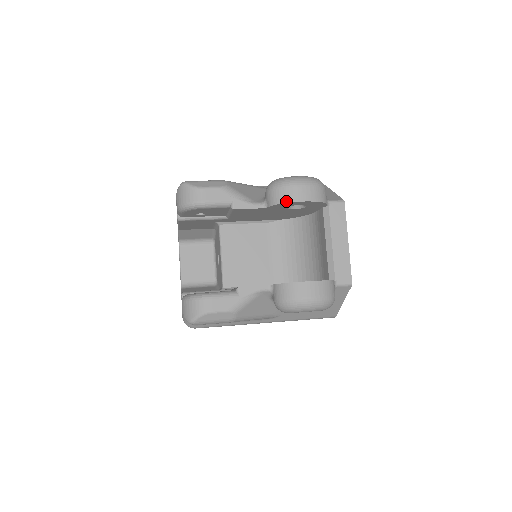
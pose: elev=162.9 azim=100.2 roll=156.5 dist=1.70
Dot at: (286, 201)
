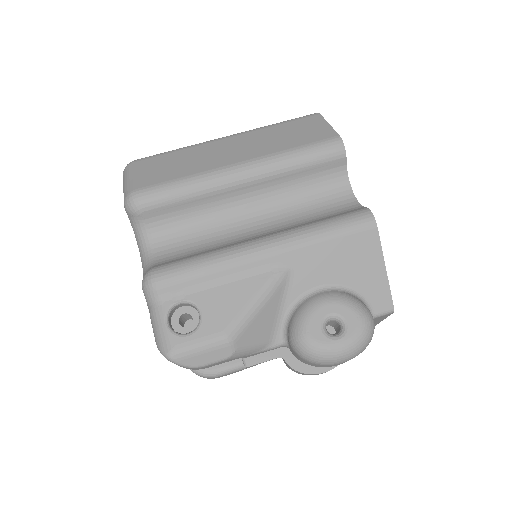
Dot at: occluded
